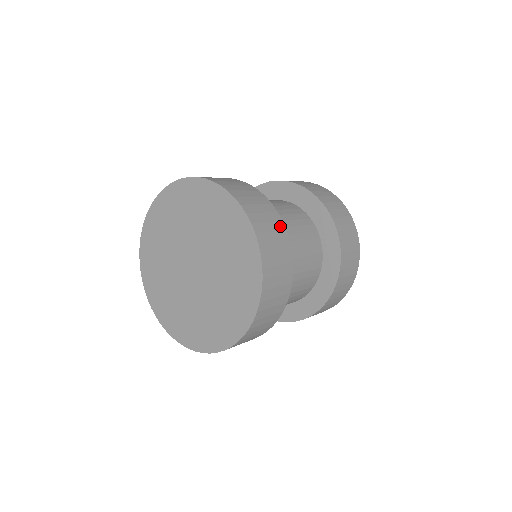
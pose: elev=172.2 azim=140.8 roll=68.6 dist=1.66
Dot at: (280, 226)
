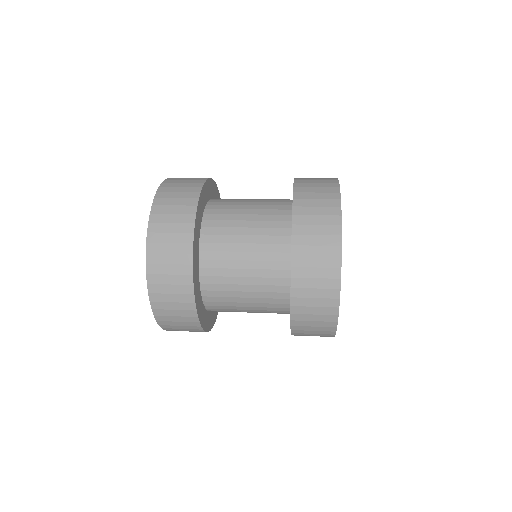
Dot at: (195, 189)
